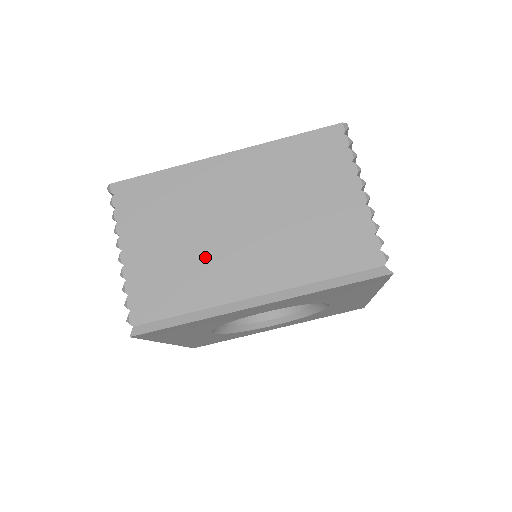
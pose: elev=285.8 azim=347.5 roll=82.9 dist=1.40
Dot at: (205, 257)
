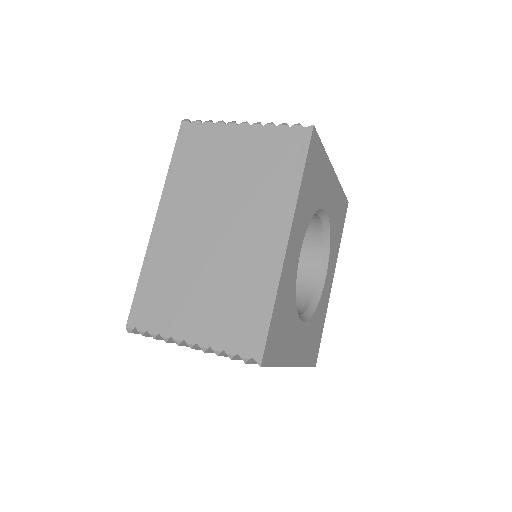
Dot at: (226, 268)
